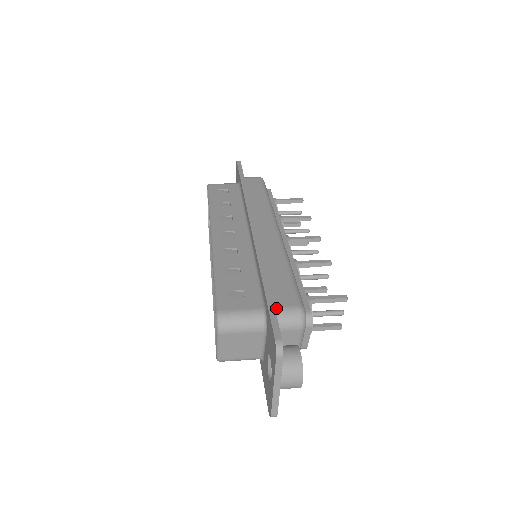
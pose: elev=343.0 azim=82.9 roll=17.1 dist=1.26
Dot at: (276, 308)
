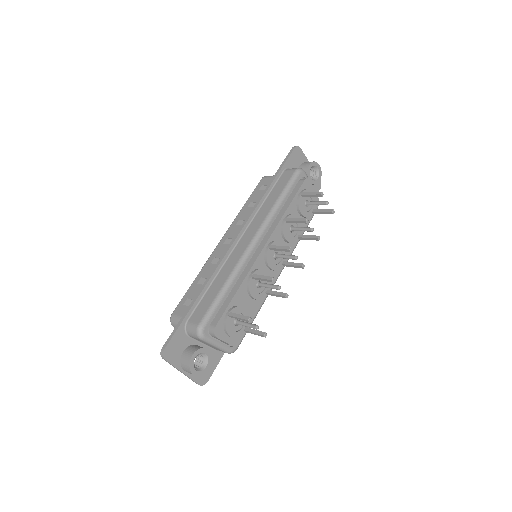
Dot at: (188, 322)
